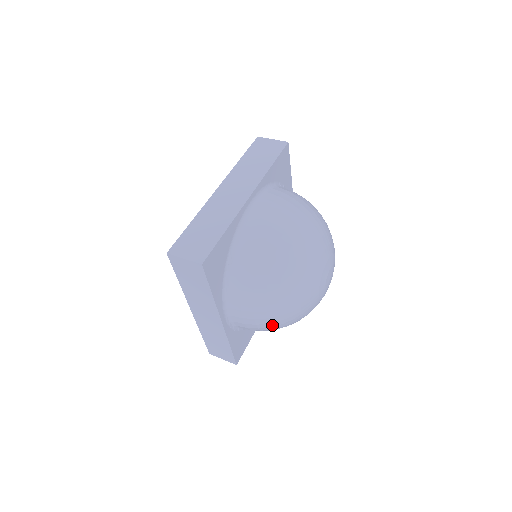
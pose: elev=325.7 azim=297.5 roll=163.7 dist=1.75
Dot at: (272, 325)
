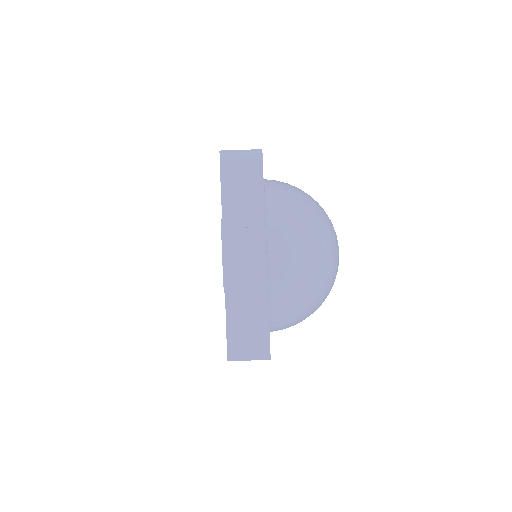
Dot at: occluded
